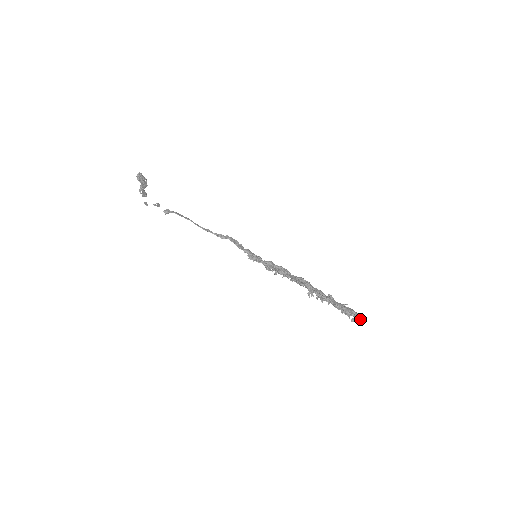
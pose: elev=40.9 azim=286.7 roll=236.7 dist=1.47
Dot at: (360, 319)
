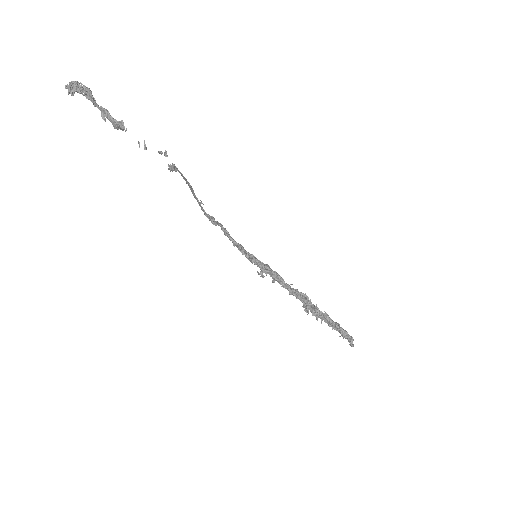
Dot at: occluded
